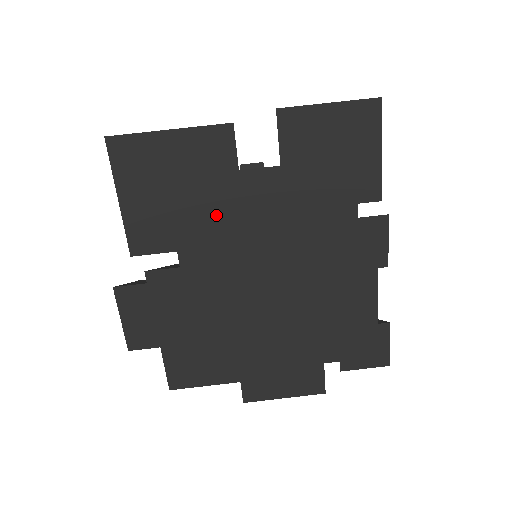
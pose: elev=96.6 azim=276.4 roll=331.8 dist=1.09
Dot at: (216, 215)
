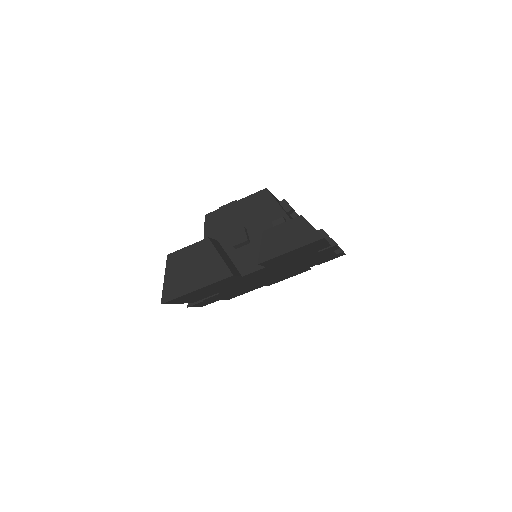
Dot at: occluded
